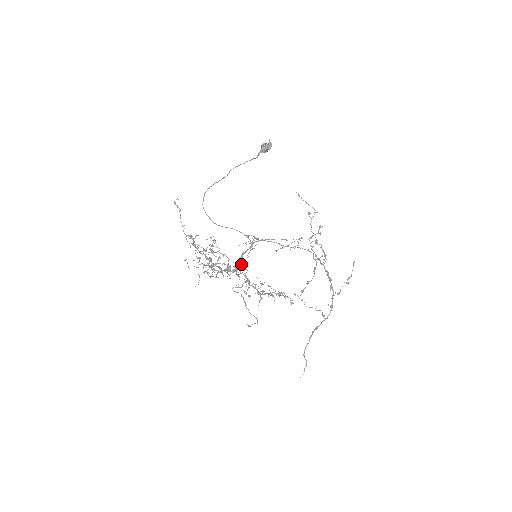
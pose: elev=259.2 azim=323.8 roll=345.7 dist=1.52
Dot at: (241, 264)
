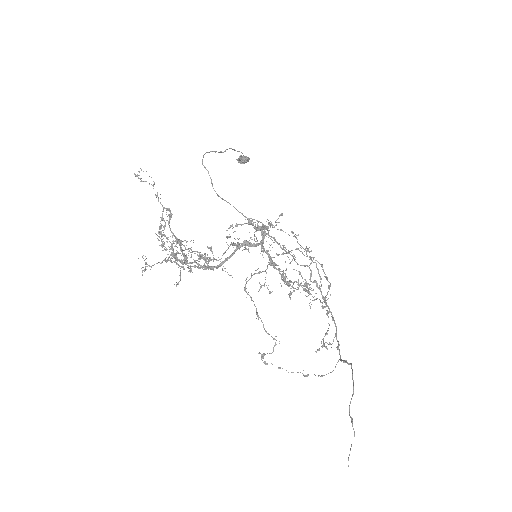
Dot at: occluded
